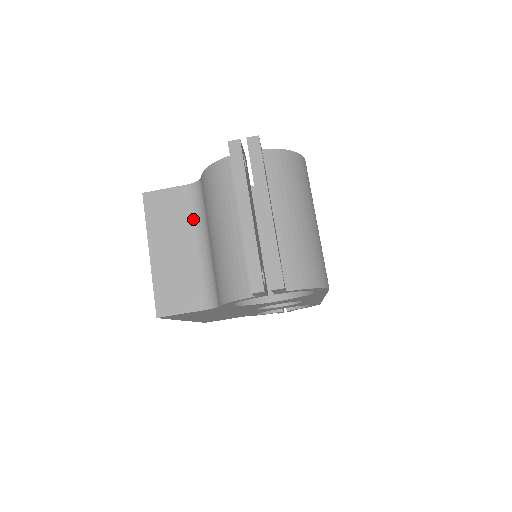
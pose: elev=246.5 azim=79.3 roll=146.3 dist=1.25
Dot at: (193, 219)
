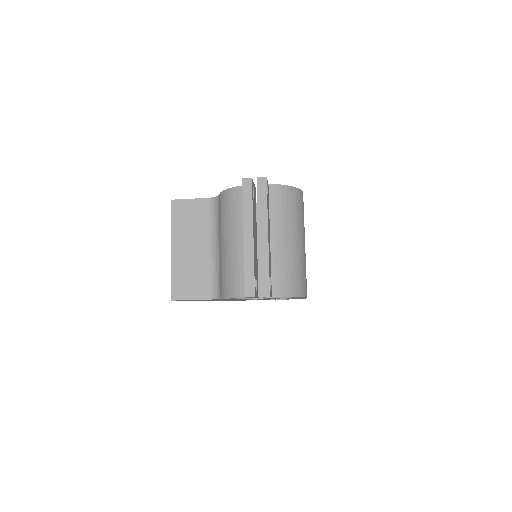
Dot at: (209, 227)
